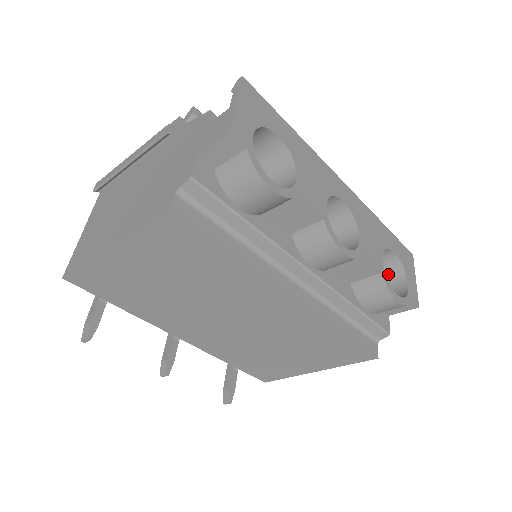
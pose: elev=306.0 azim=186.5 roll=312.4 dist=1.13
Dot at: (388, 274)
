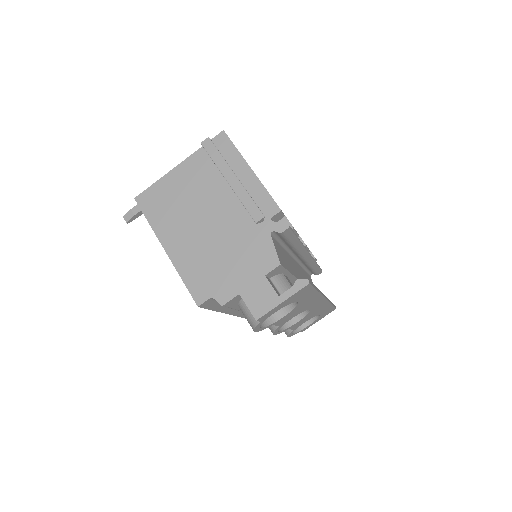
Dot at: occluded
